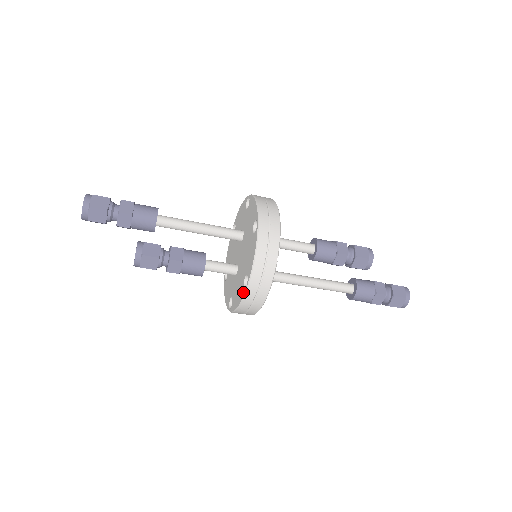
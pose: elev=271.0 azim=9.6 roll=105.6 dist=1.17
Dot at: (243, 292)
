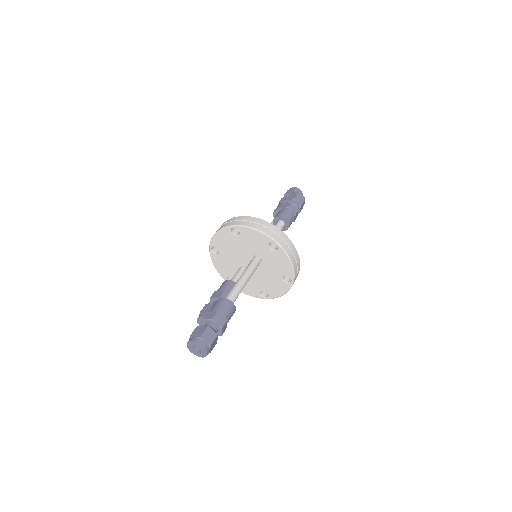
Dot at: (259, 297)
